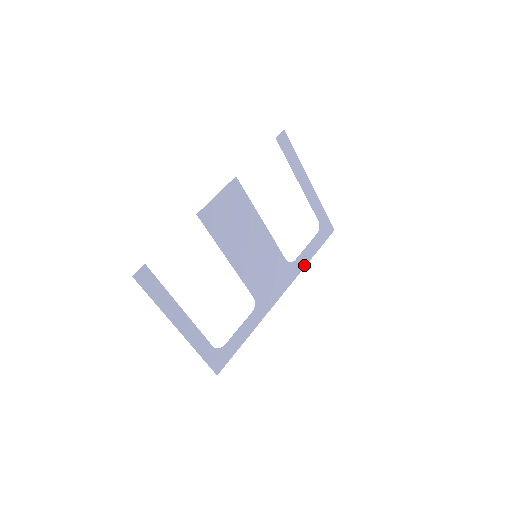
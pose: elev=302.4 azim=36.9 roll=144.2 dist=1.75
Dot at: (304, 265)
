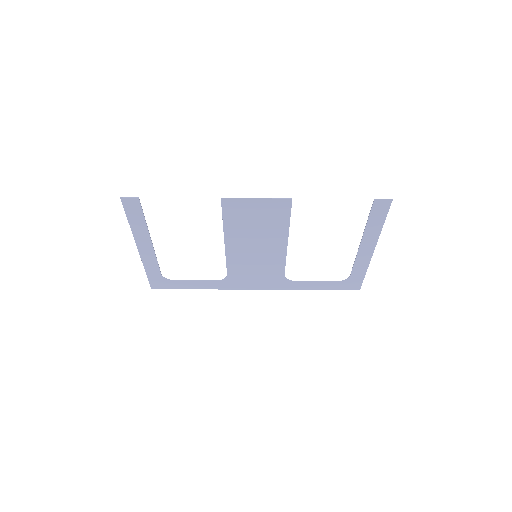
Dot at: (300, 288)
